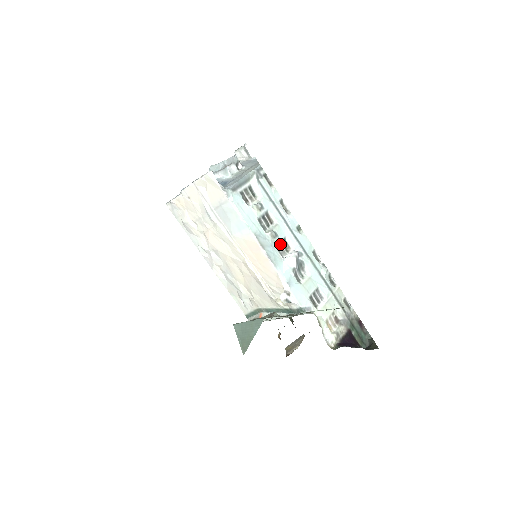
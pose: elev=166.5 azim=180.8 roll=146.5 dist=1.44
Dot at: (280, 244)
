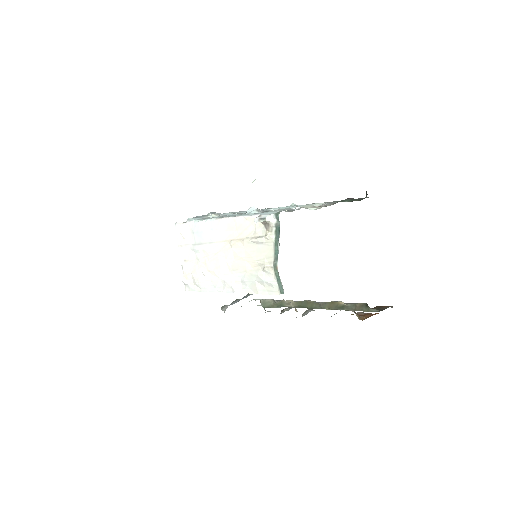
Dot at: occluded
